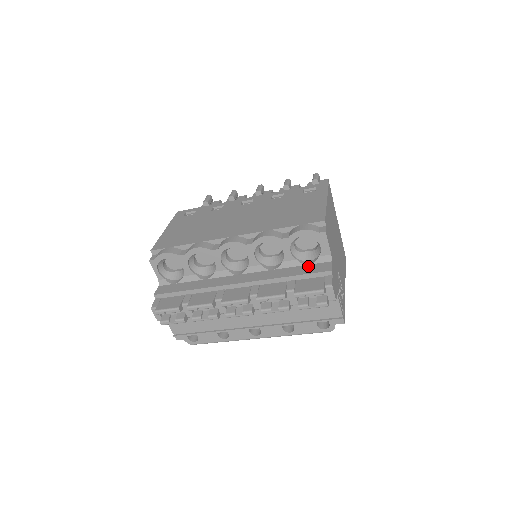
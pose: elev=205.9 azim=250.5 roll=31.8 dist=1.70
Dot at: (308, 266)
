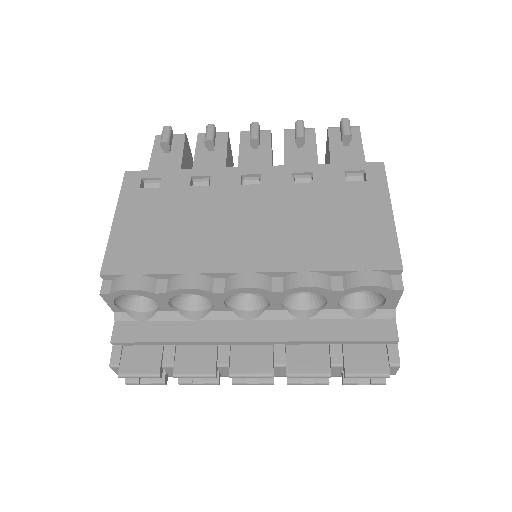
Dot at: (360, 323)
